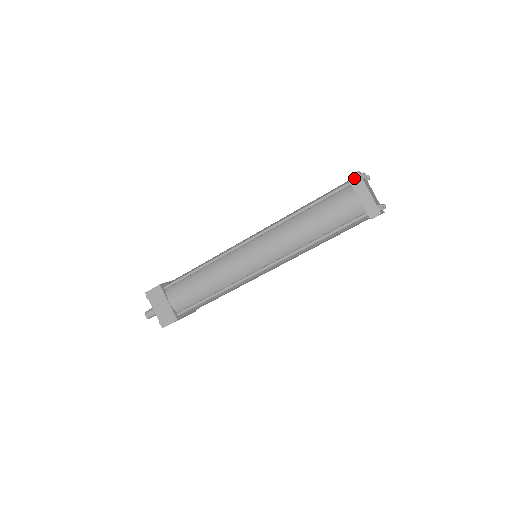
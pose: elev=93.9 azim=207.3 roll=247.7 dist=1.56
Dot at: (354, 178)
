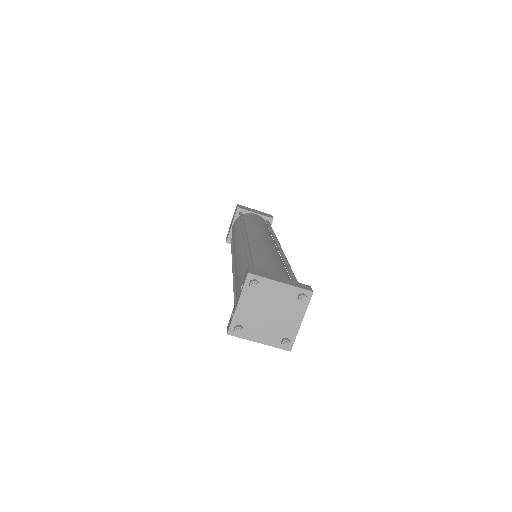
Dot at: occluded
